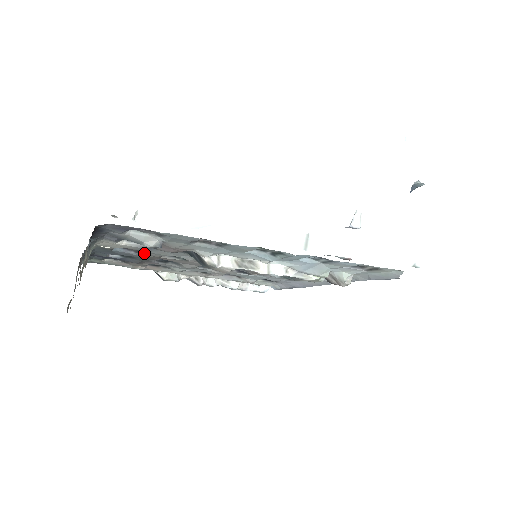
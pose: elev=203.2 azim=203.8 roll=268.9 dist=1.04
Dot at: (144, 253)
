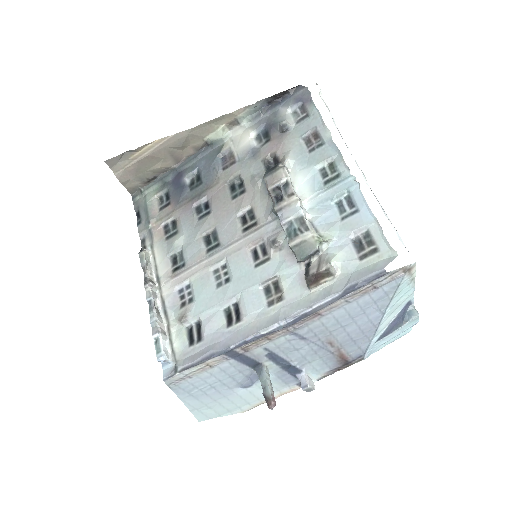
Dot at: (230, 168)
